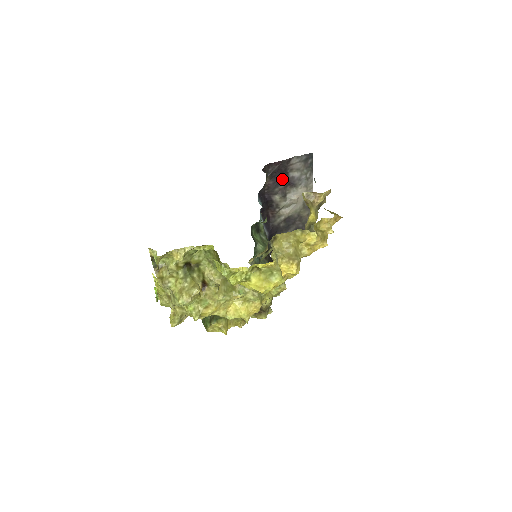
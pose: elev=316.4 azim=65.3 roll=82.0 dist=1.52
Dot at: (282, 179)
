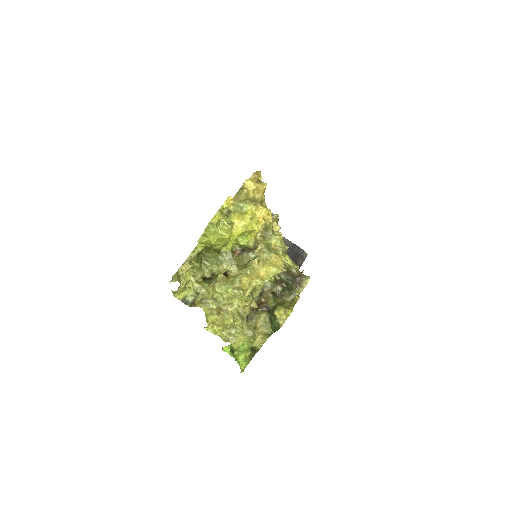
Dot at: occluded
